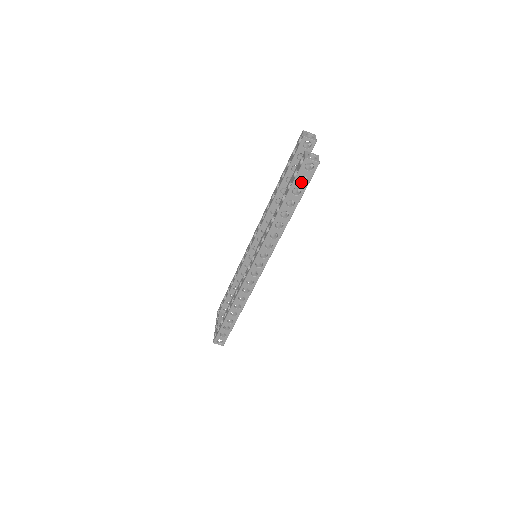
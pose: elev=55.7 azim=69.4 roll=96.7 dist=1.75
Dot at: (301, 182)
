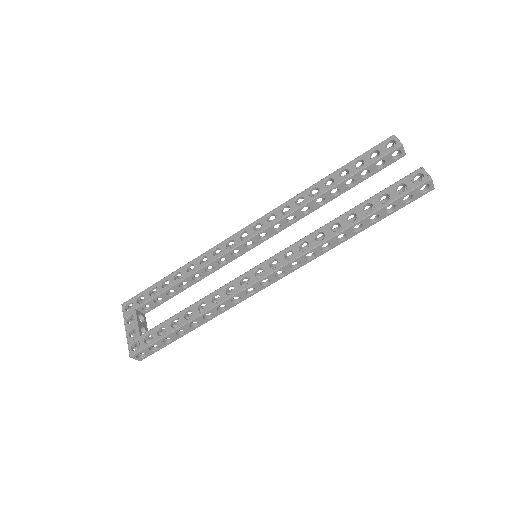
Dot at: (402, 200)
